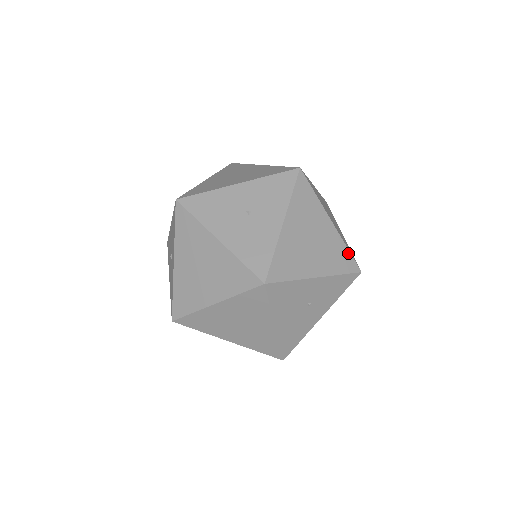
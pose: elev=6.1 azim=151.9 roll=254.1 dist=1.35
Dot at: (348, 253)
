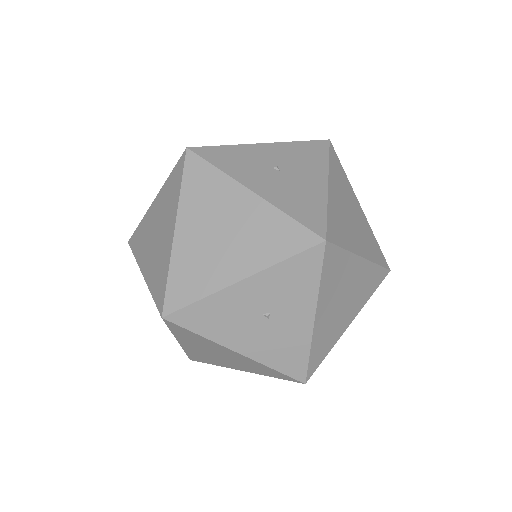
Dot at: (379, 269)
